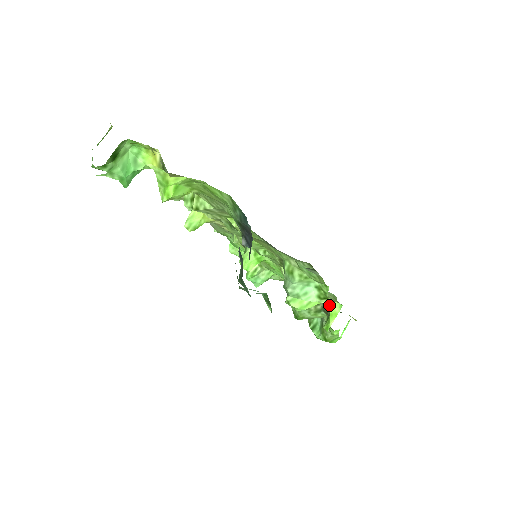
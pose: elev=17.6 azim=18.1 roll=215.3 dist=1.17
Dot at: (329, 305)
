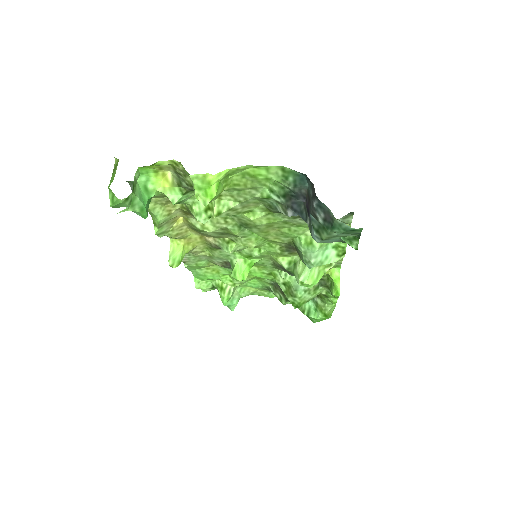
Dot at: (329, 274)
